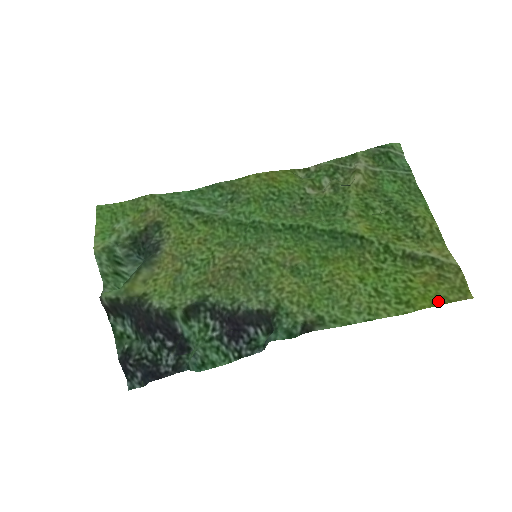
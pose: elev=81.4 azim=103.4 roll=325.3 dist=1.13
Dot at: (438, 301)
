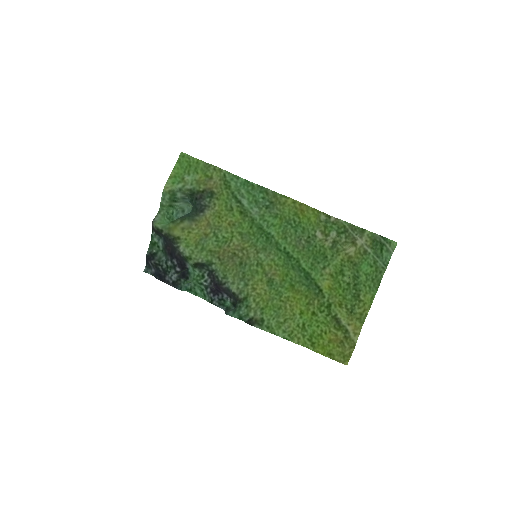
Dot at: (328, 354)
